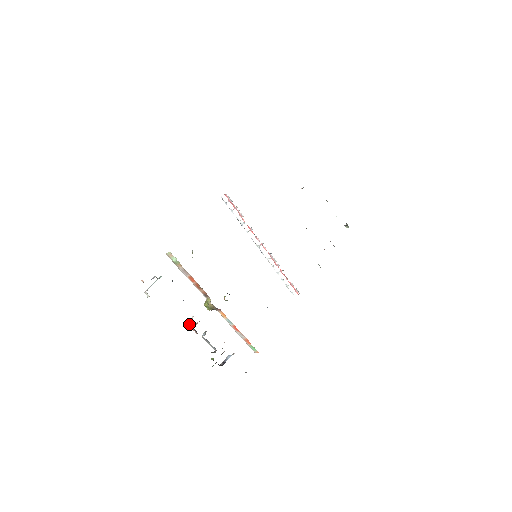
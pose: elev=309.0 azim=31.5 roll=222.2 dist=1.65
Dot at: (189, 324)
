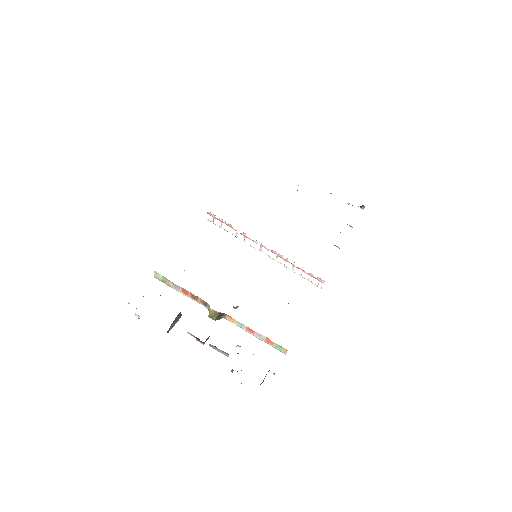
Dot at: occluded
